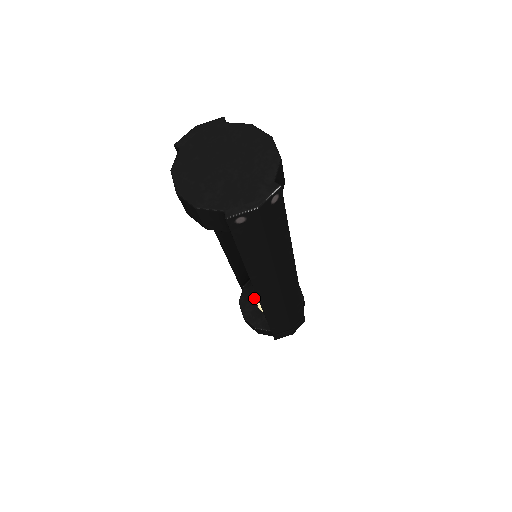
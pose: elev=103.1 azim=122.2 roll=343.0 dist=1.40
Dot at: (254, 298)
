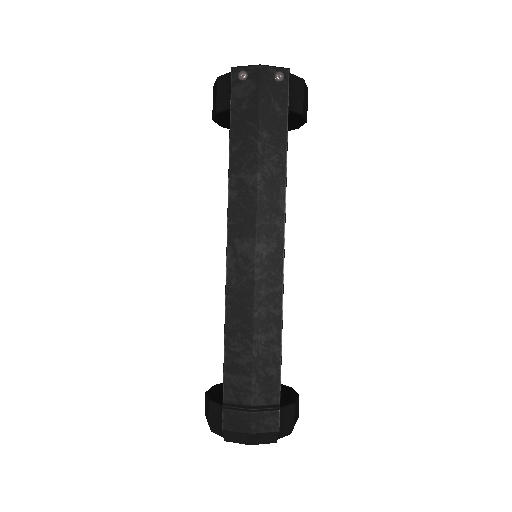
Dot at: occluded
